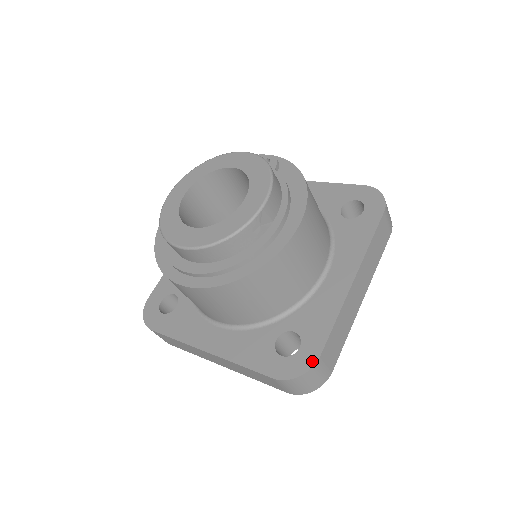
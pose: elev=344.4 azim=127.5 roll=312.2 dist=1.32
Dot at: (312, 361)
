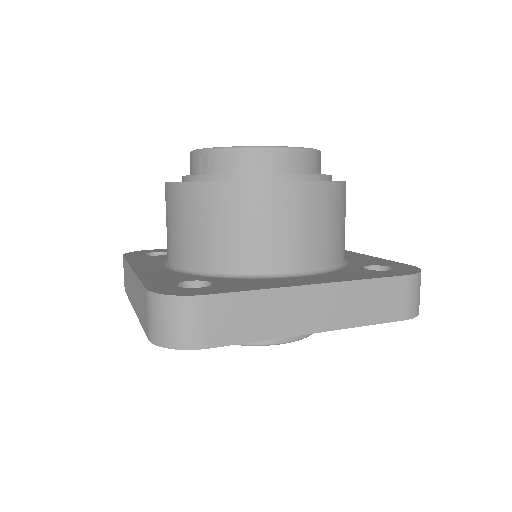
Dot at: (412, 266)
